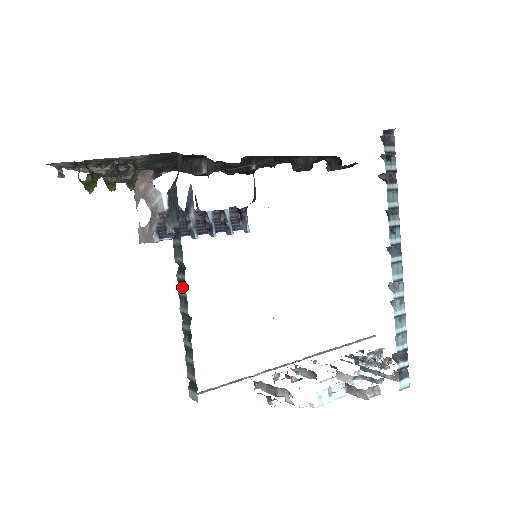
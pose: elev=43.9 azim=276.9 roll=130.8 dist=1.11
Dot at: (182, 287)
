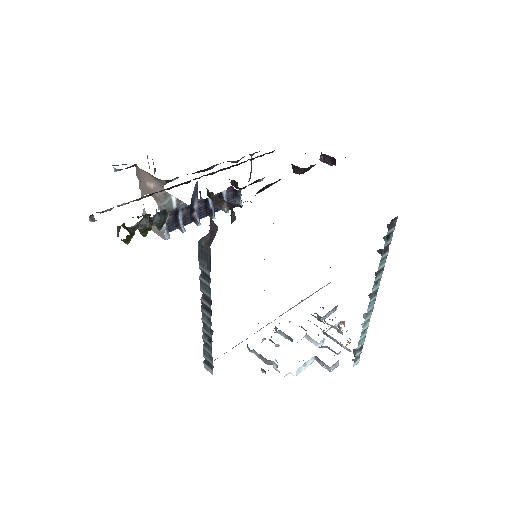
Dot at: (206, 310)
